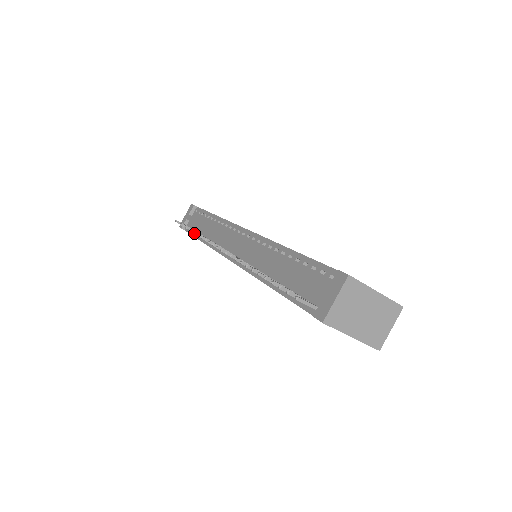
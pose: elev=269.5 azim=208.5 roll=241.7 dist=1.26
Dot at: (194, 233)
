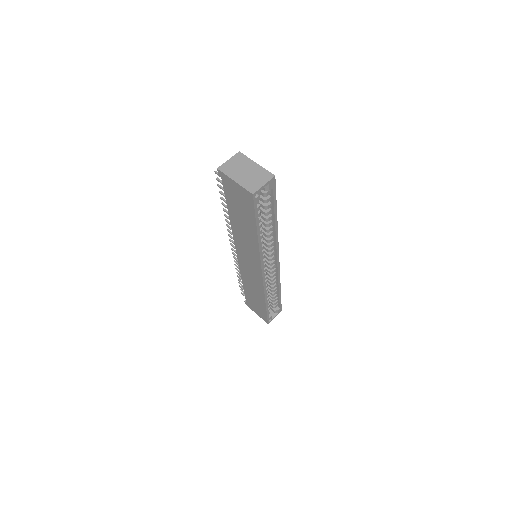
Dot at: (235, 268)
